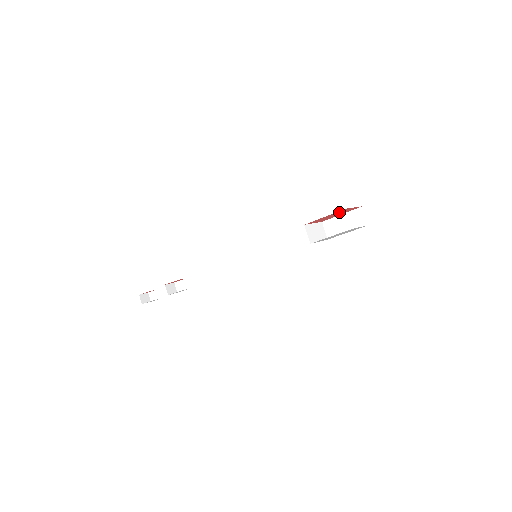
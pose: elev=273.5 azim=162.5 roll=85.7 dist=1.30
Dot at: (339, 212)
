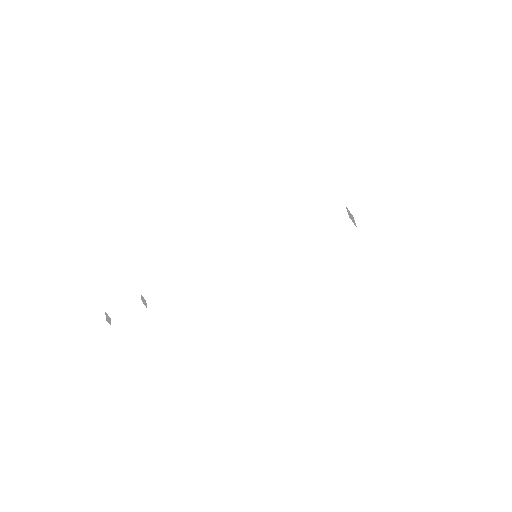
Dot at: occluded
